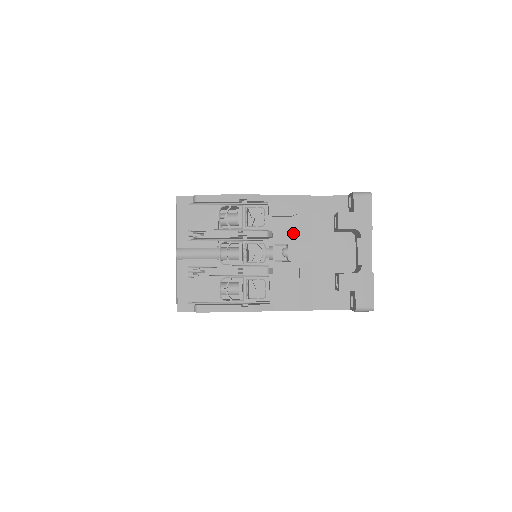
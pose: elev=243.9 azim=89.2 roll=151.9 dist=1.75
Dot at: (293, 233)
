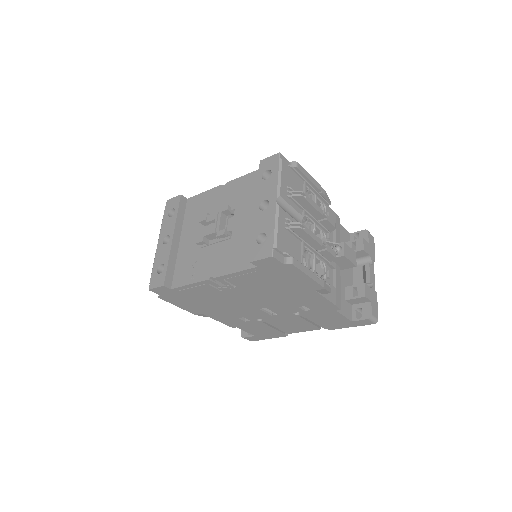
Dot at: (330, 239)
